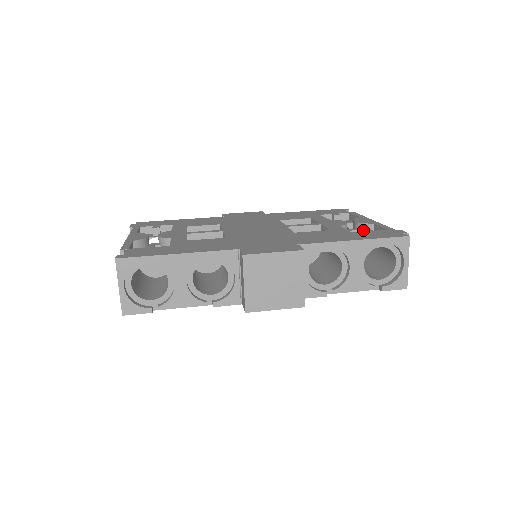
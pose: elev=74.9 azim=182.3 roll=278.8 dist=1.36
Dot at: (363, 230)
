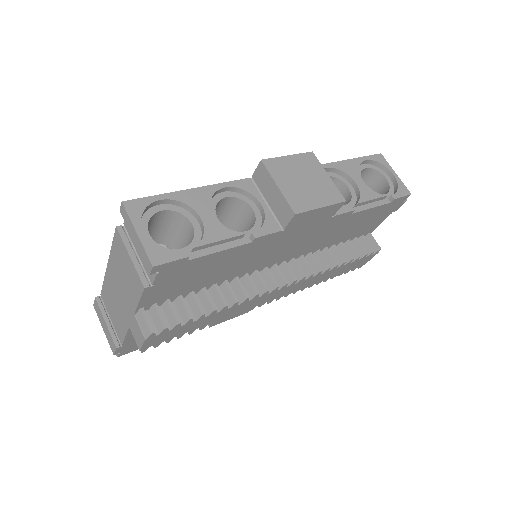
Dot at: occluded
